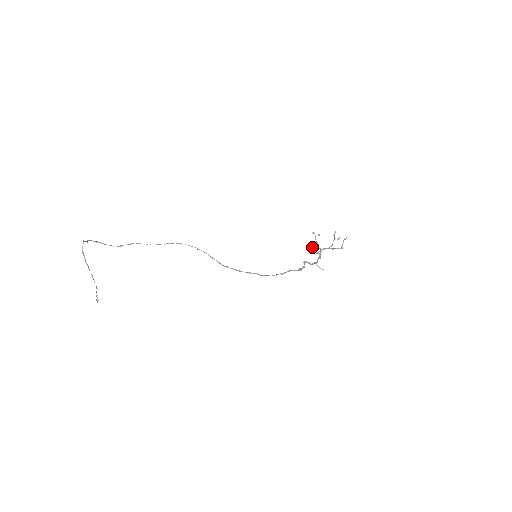
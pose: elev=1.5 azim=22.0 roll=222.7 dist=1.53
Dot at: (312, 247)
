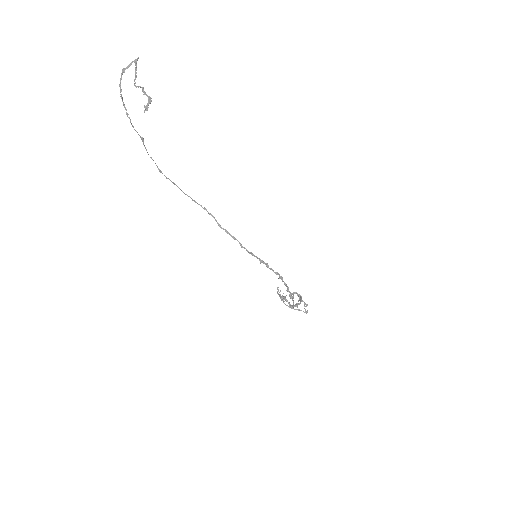
Dot at: occluded
